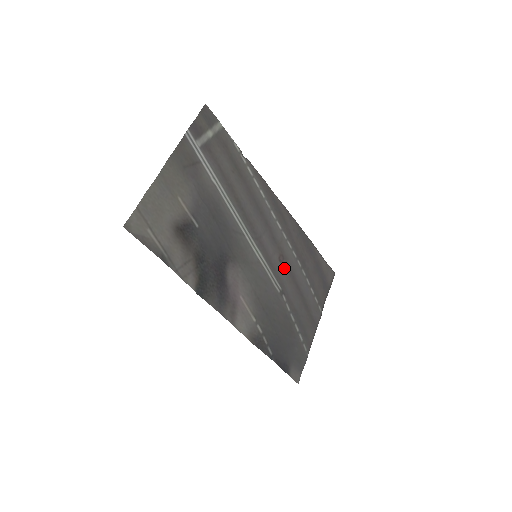
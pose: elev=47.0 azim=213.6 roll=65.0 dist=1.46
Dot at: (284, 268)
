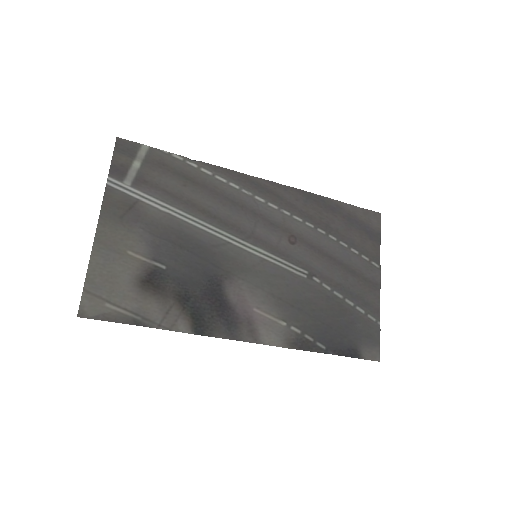
Dot at: (302, 248)
